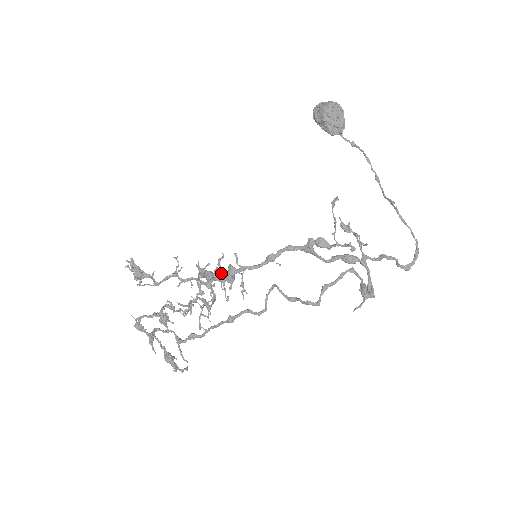
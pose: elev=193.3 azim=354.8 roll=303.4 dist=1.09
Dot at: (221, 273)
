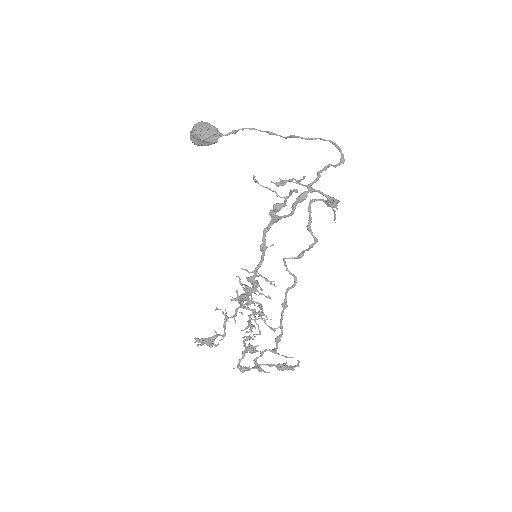
Dot at: (249, 288)
